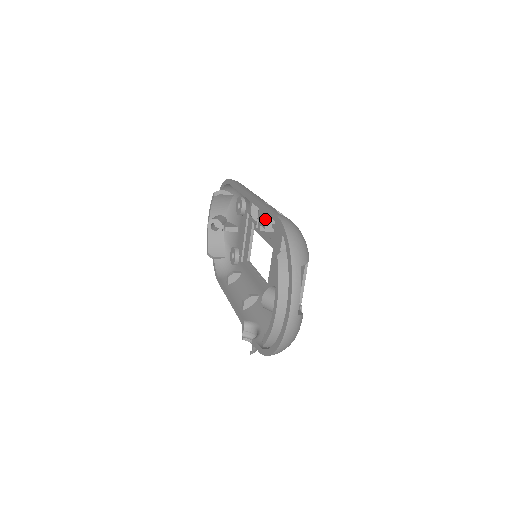
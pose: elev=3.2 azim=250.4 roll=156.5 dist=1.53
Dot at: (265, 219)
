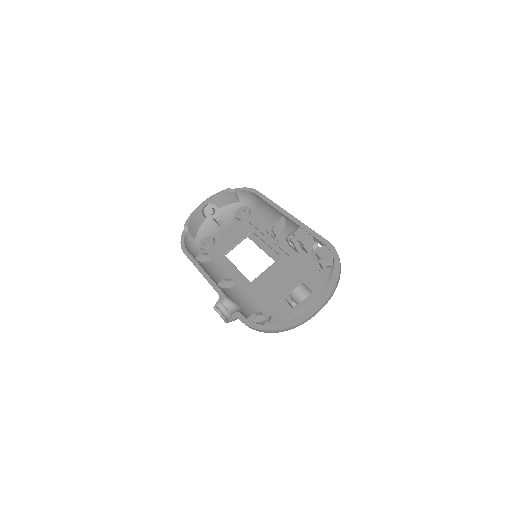
Dot at: (308, 238)
